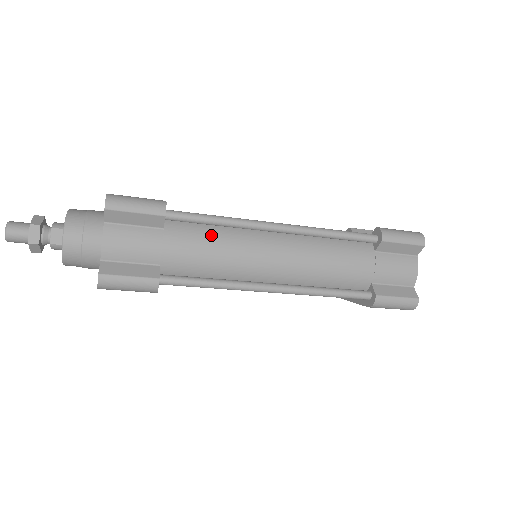
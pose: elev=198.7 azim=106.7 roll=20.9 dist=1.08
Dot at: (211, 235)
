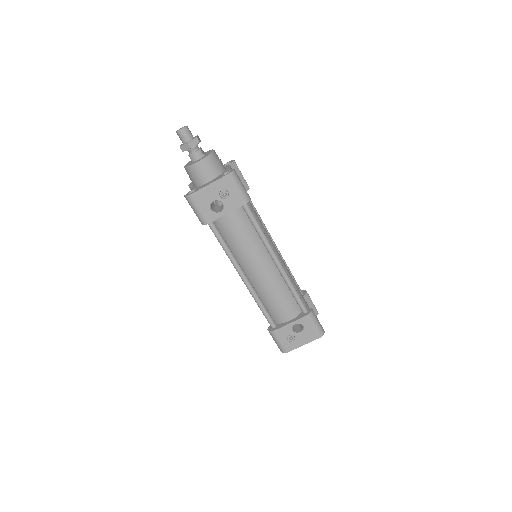
Dot at: occluded
